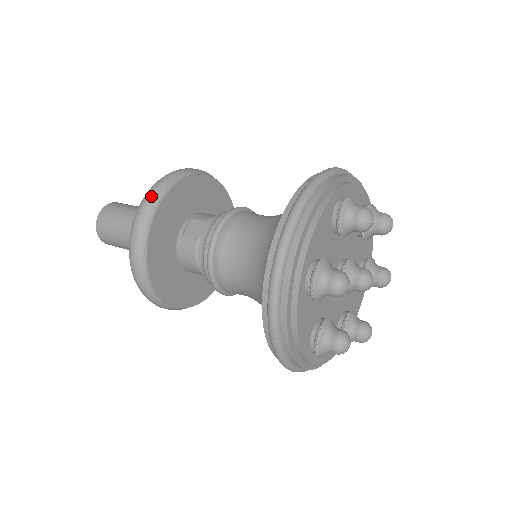
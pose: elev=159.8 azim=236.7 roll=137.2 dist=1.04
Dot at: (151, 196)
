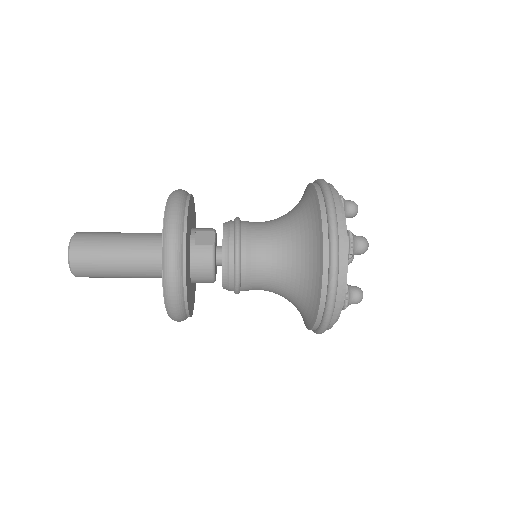
Dot at: (178, 204)
